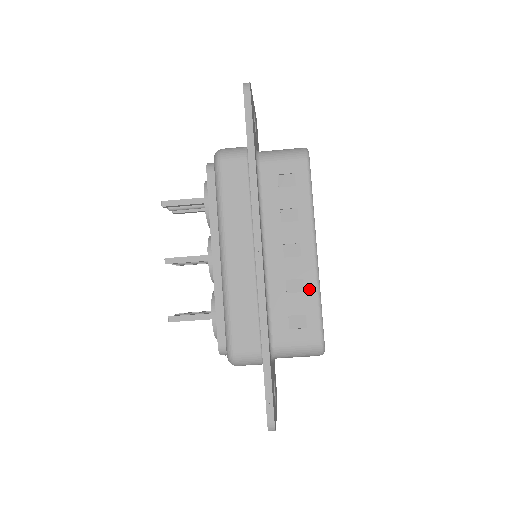
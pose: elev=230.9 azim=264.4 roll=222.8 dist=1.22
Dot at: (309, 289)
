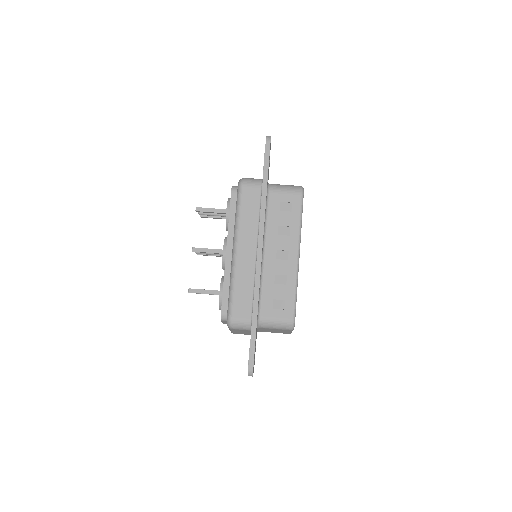
Dot at: (290, 283)
